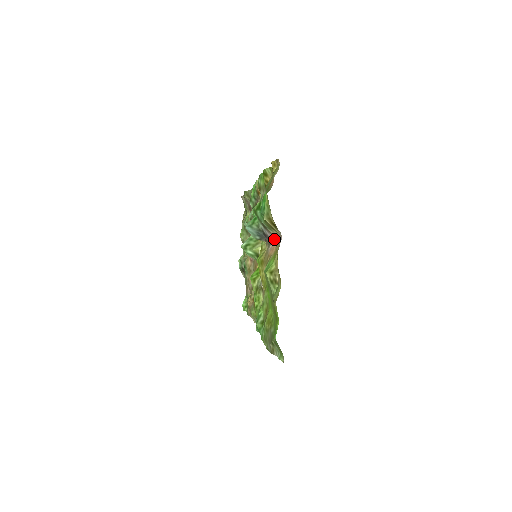
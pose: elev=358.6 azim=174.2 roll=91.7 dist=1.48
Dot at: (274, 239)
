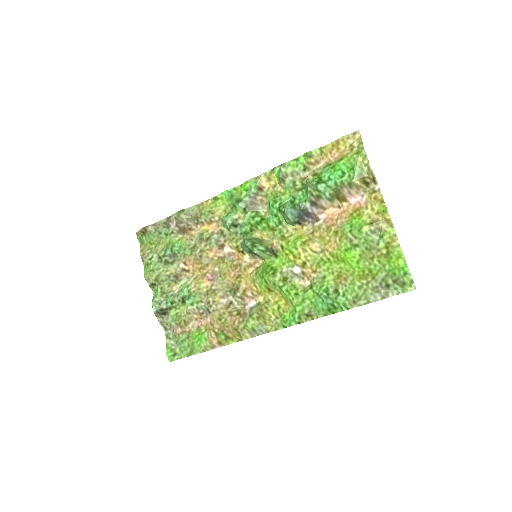
Dot at: (326, 212)
